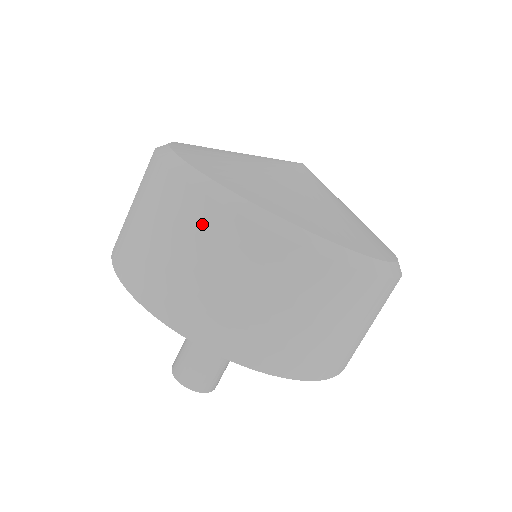
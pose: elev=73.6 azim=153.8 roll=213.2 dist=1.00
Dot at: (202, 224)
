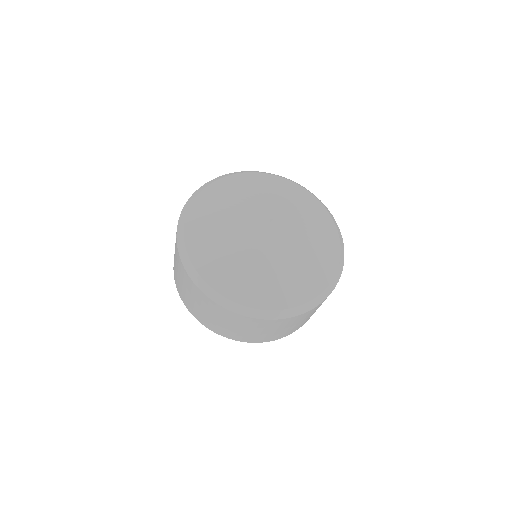
Dot at: (192, 289)
